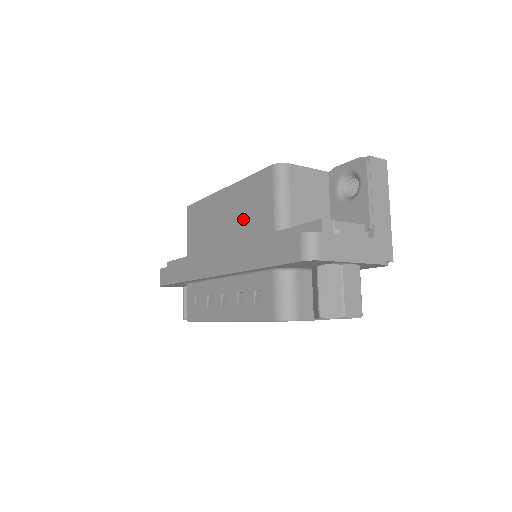
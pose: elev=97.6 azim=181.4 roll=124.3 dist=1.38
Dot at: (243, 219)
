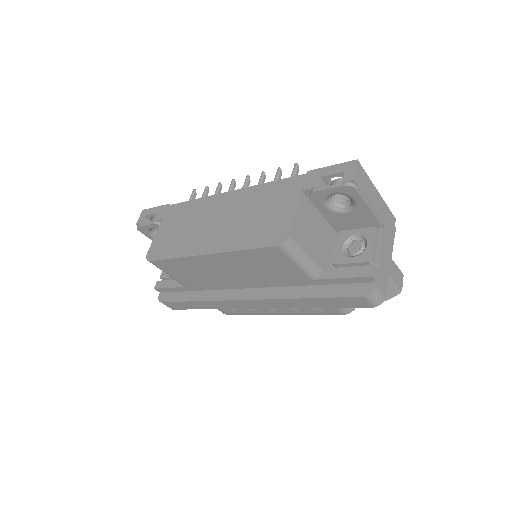
Dot at: (258, 273)
